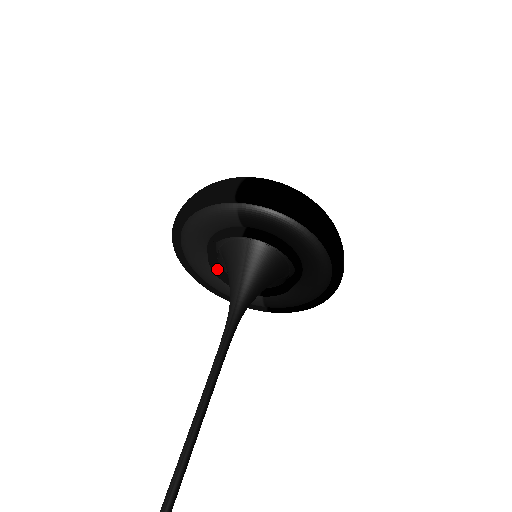
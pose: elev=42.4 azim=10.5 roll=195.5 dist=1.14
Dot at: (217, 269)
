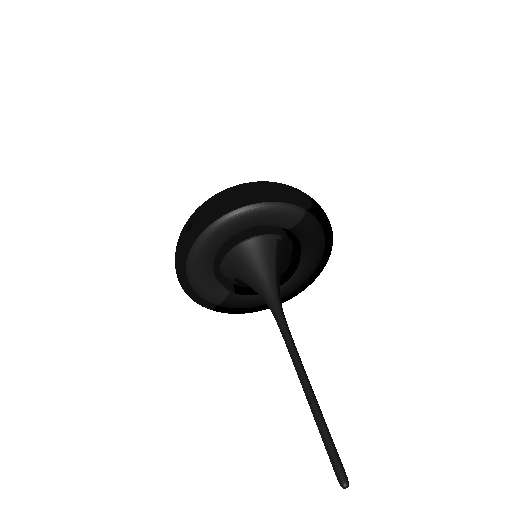
Dot at: (220, 258)
